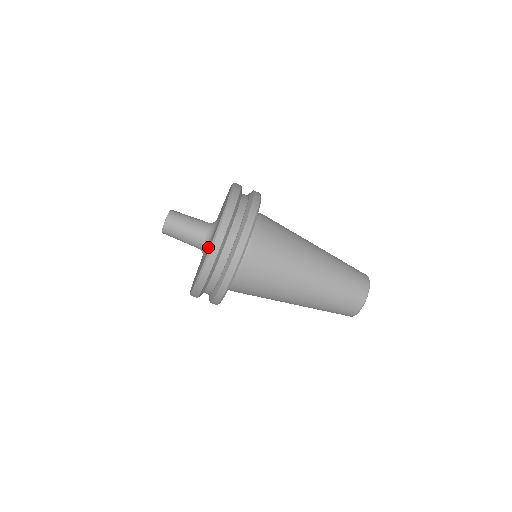
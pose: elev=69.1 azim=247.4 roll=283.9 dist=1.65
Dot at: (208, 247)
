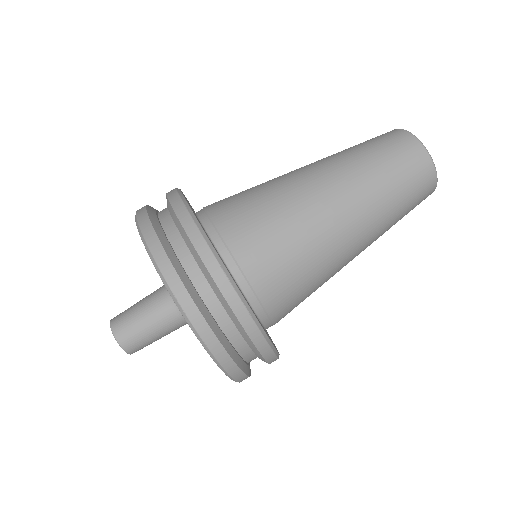
Dot at: occluded
